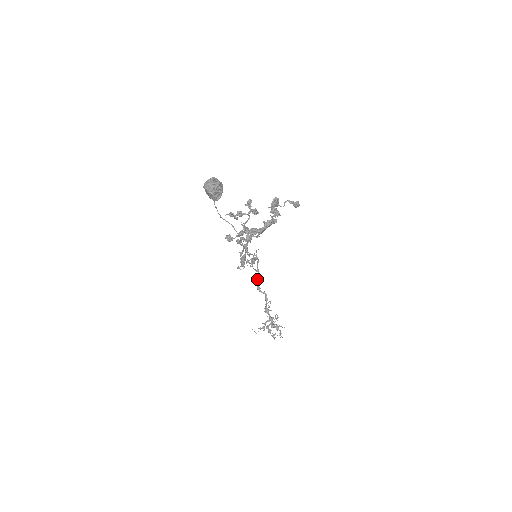
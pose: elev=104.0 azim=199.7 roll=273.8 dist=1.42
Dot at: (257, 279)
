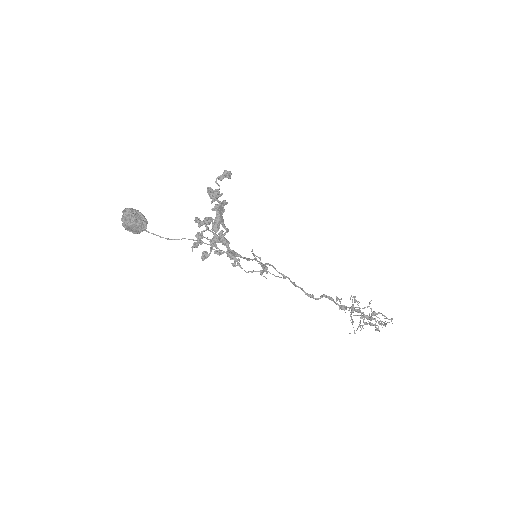
Dot at: occluded
